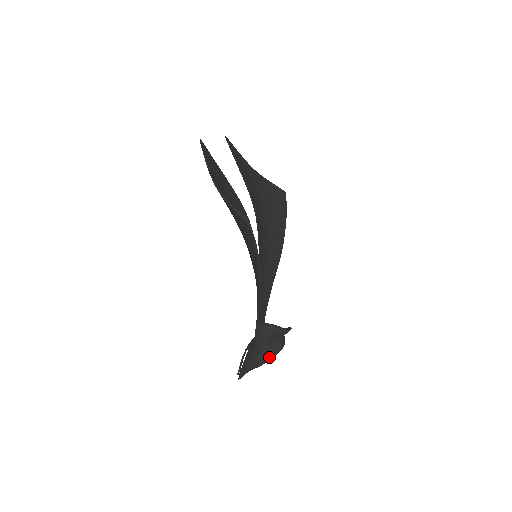
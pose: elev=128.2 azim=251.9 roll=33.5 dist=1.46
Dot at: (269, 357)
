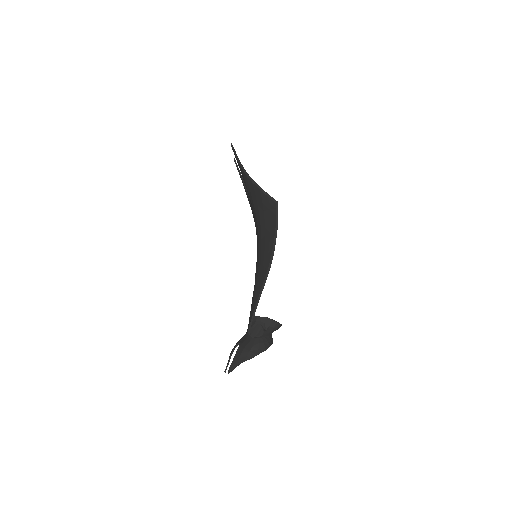
Dot at: (262, 349)
